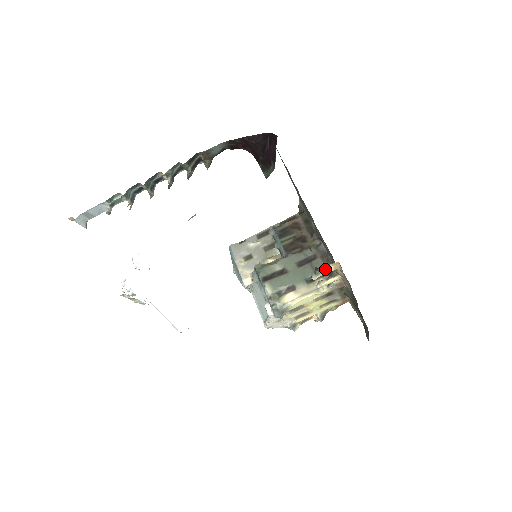
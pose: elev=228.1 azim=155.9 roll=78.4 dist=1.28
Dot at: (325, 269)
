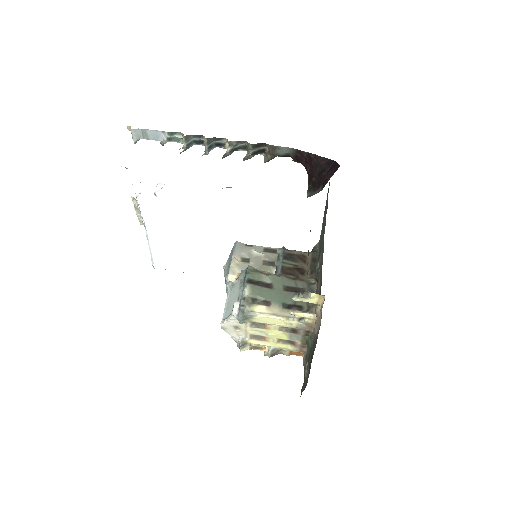
Dot at: (309, 297)
